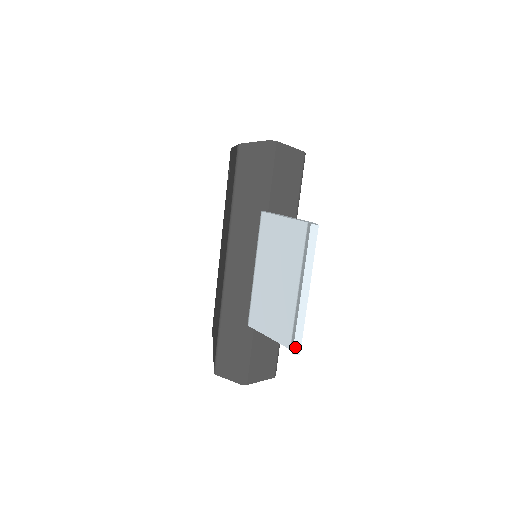
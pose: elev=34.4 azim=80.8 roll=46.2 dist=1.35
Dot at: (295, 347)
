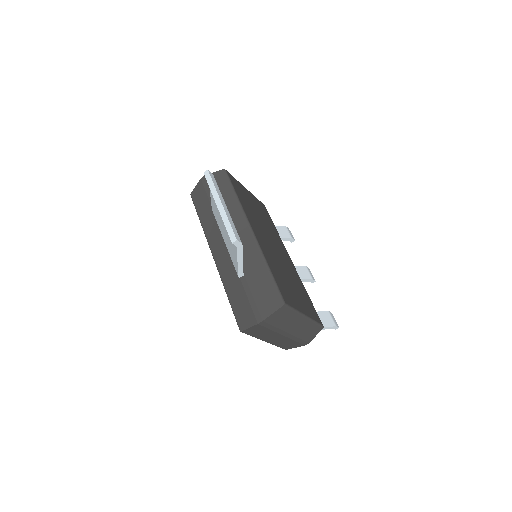
Dot at: (231, 238)
